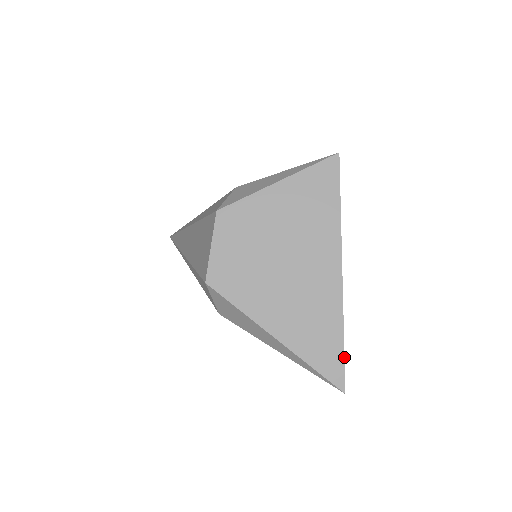
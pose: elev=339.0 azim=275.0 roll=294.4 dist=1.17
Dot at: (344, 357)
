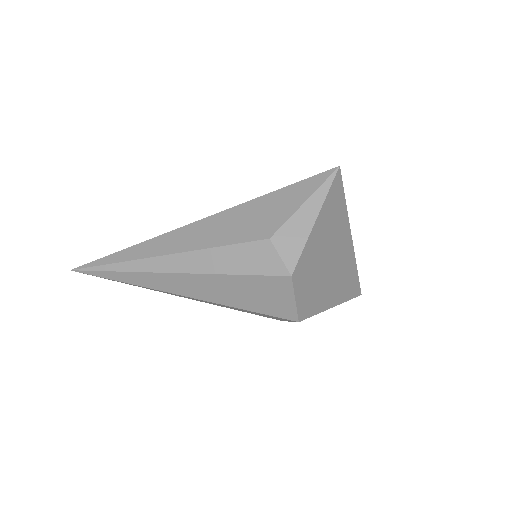
Dot at: occluded
